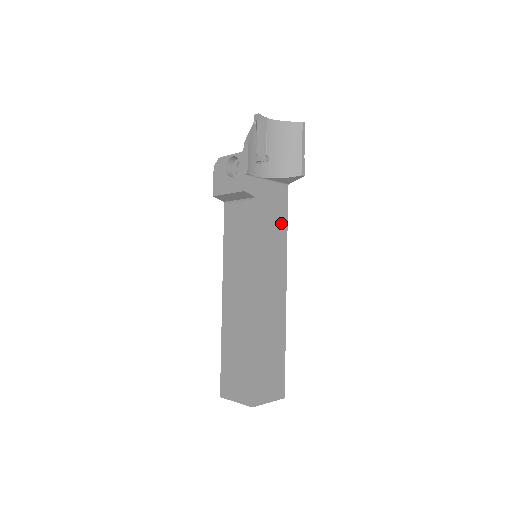
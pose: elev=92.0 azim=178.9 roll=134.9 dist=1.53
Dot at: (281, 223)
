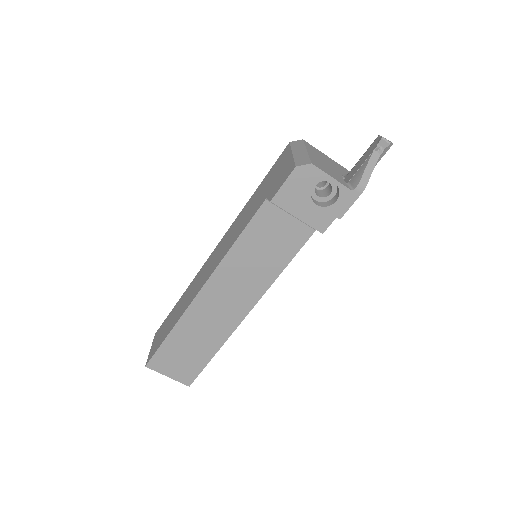
Dot at: occluded
